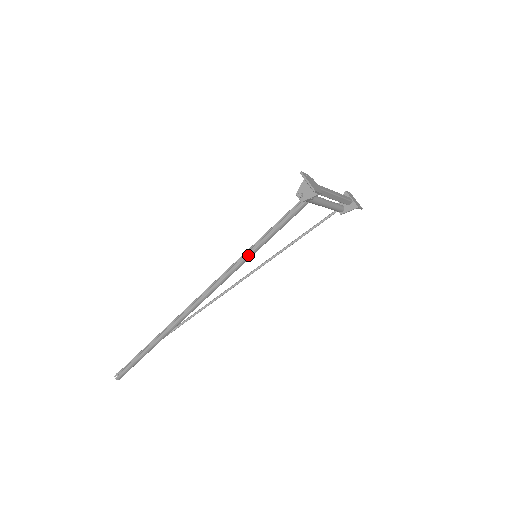
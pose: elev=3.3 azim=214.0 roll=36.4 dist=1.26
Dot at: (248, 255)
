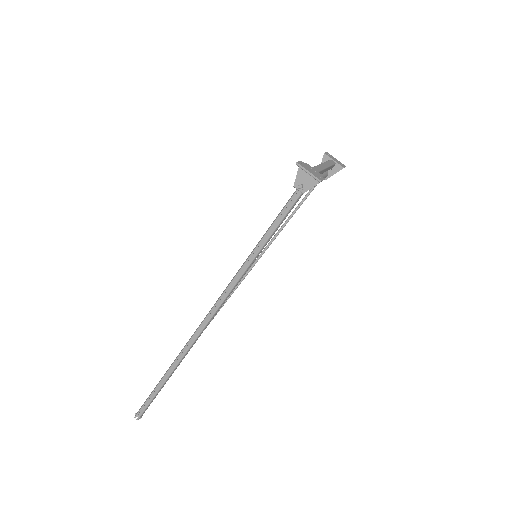
Dot at: (252, 261)
